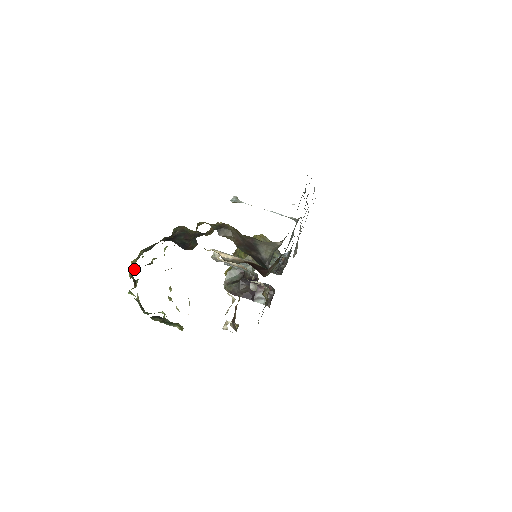
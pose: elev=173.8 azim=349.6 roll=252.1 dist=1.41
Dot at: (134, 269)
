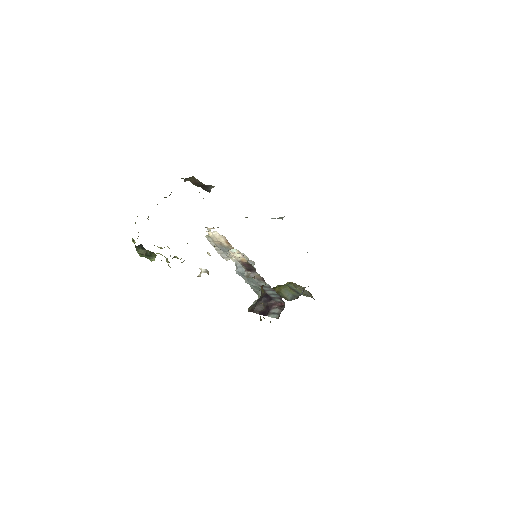
Dot at: occluded
